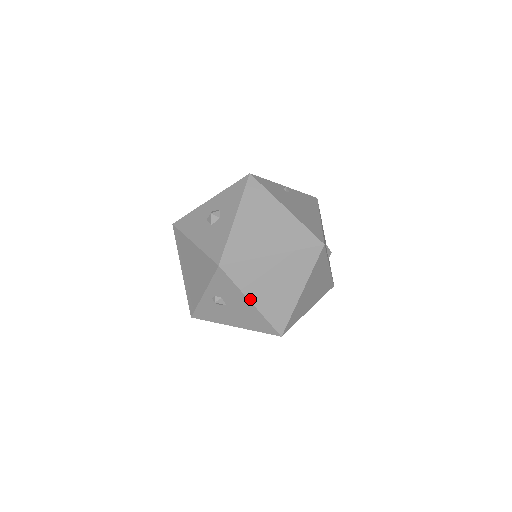
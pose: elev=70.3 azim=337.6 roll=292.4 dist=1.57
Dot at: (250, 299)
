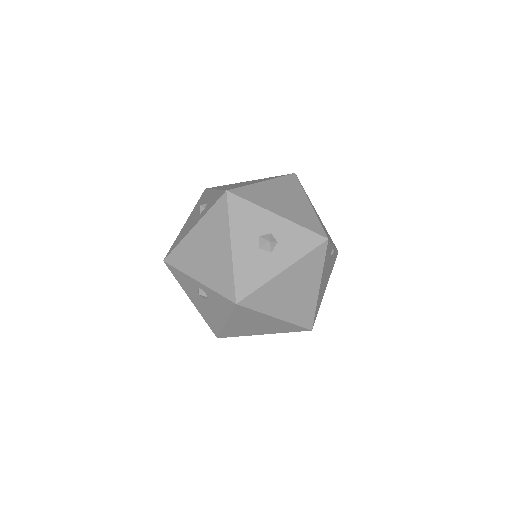
Dot at: (228, 321)
